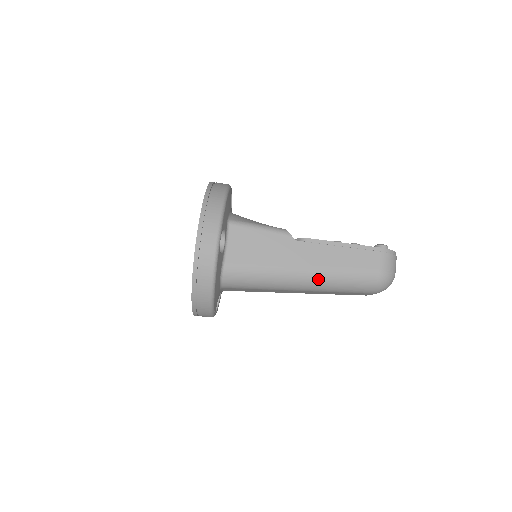
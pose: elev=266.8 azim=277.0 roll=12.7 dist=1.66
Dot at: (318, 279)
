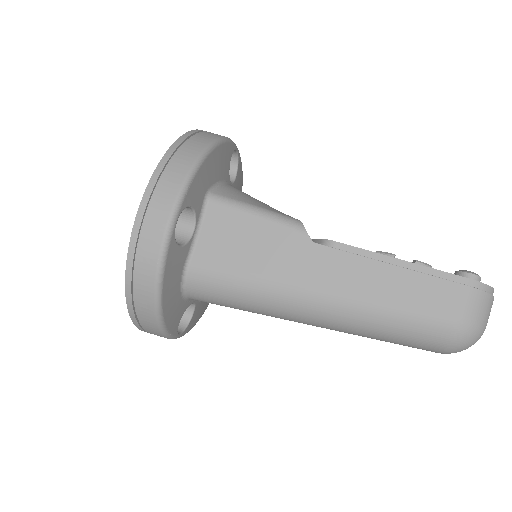
Dot at: (341, 314)
